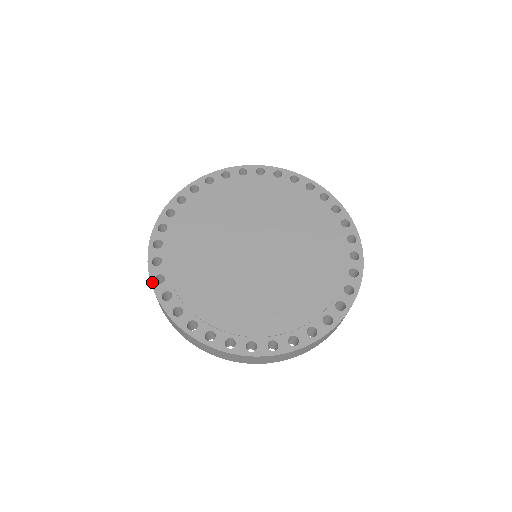
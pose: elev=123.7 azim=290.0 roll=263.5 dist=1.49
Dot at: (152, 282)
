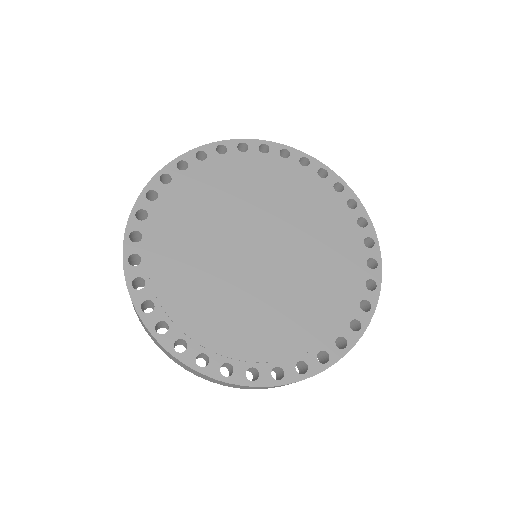
Dot at: (129, 287)
